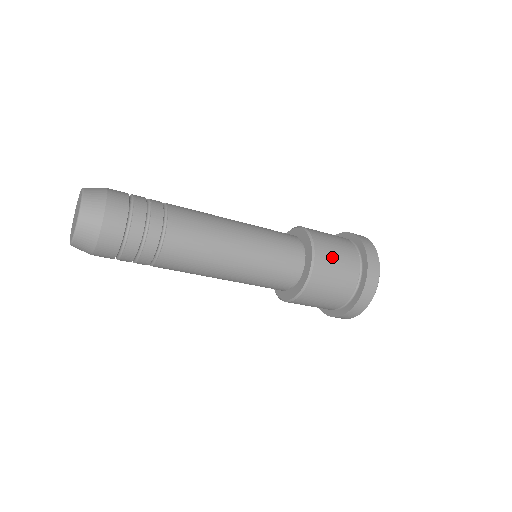
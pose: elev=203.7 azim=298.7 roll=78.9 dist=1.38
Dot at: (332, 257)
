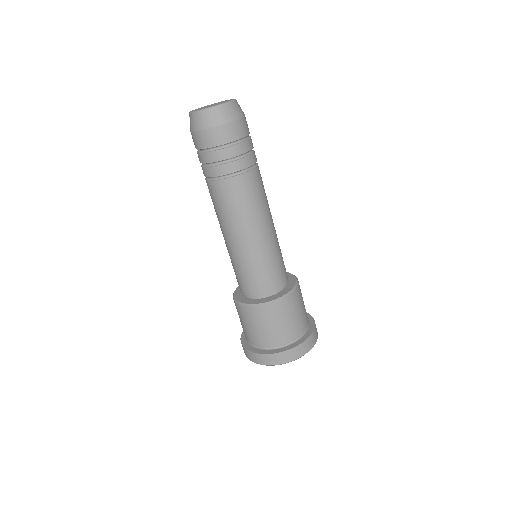
Dot at: (302, 299)
